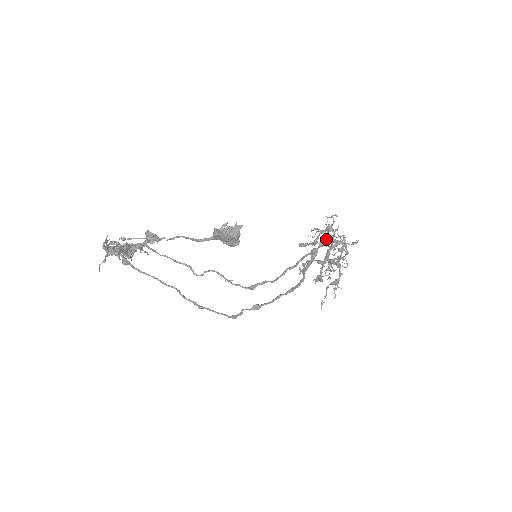
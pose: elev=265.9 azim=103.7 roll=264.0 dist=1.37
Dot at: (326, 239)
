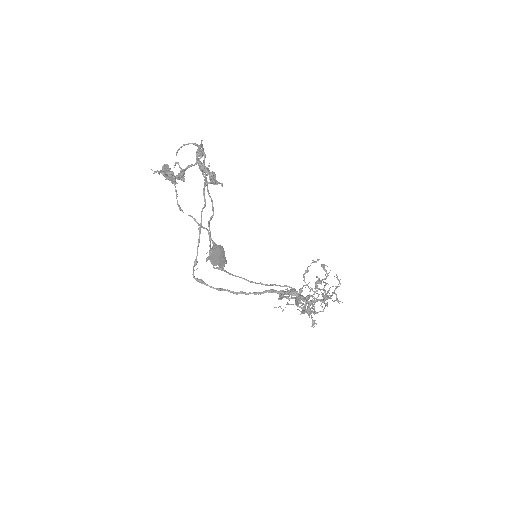
Dot at: (306, 301)
